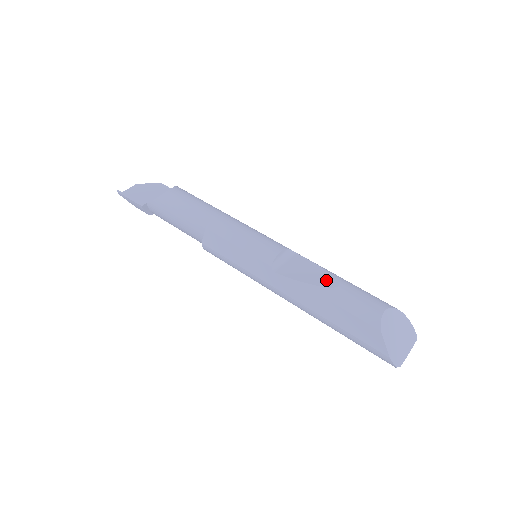
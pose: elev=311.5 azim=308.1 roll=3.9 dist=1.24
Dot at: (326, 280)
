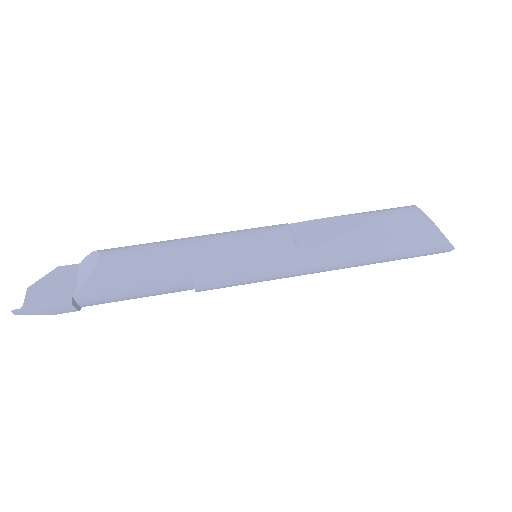
Dot at: (351, 222)
